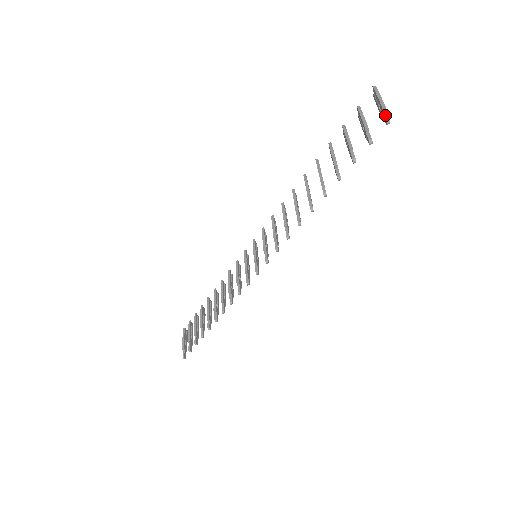
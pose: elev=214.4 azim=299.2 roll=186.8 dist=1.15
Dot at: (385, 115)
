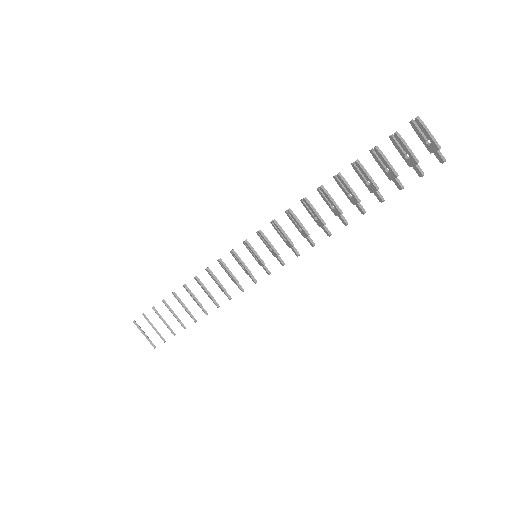
Dot at: (441, 155)
